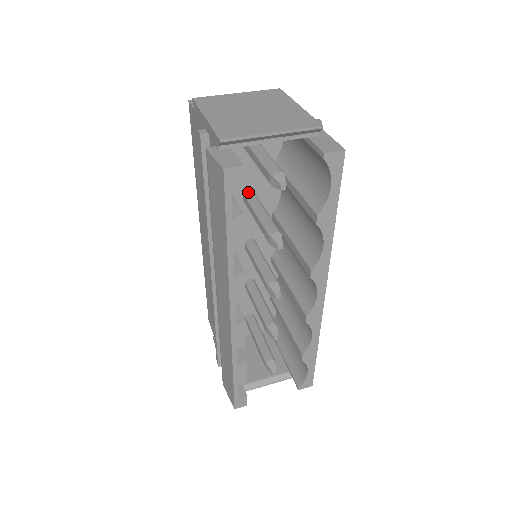
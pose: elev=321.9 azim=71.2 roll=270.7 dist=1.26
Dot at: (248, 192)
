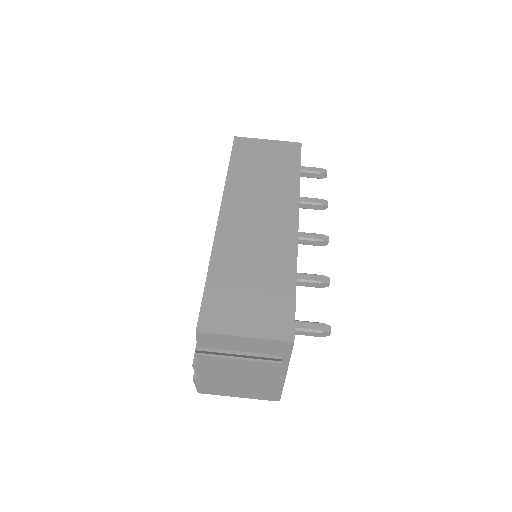
Dot at: occluded
